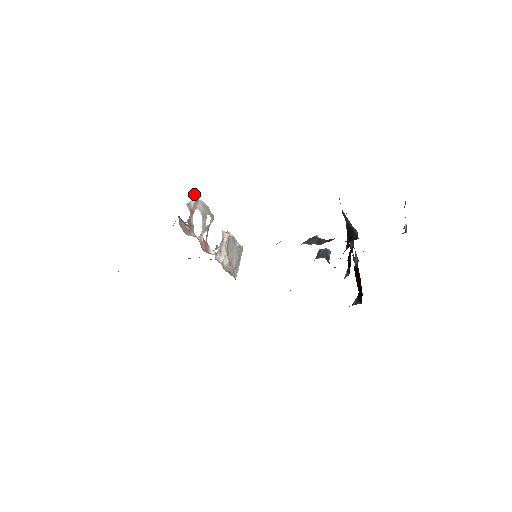
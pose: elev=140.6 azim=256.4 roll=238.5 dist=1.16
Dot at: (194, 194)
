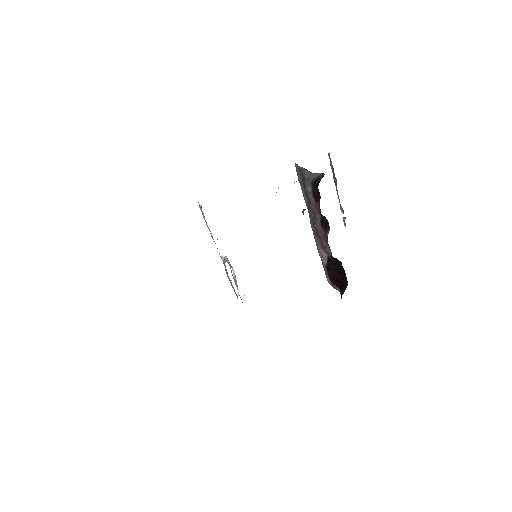
Dot at: (199, 204)
